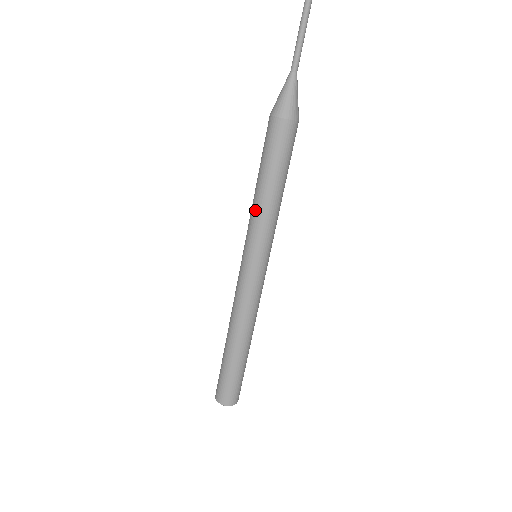
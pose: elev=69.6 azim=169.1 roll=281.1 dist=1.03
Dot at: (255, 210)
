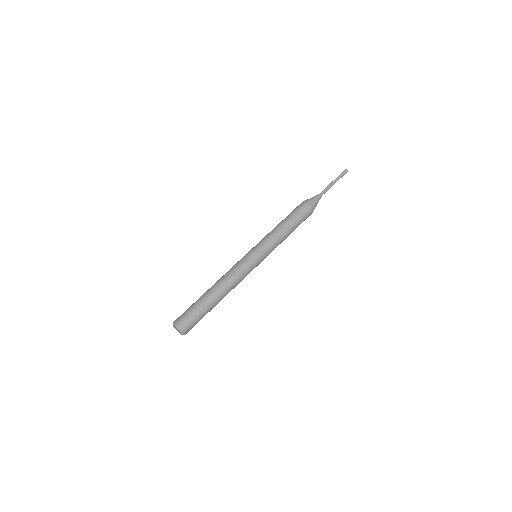
Dot at: (274, 233)
